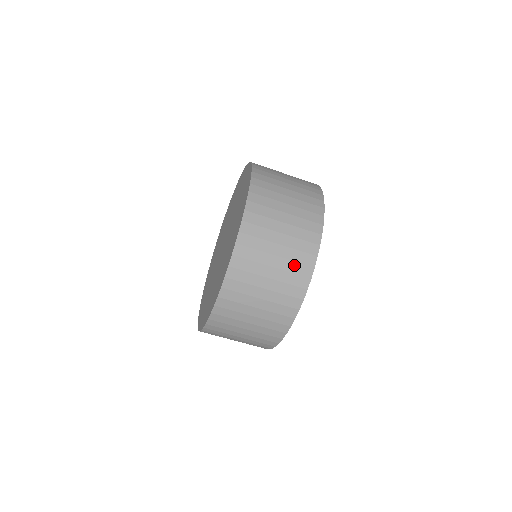
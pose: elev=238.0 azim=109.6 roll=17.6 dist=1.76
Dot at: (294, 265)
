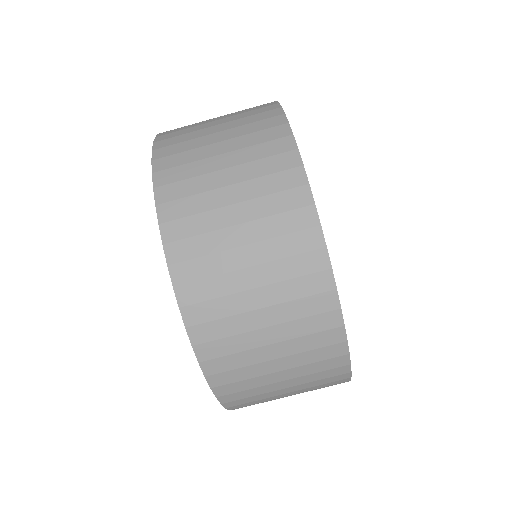
Dot at: occluded
